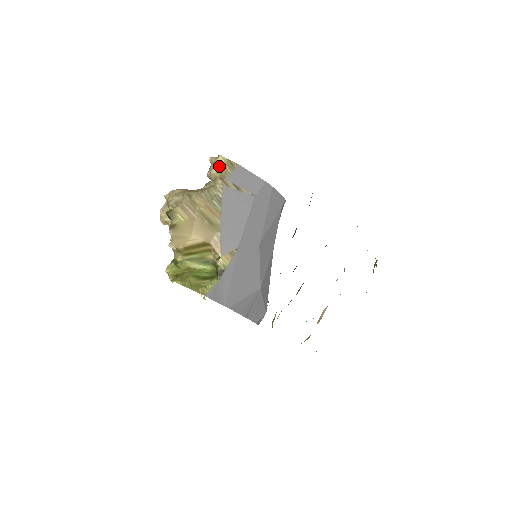
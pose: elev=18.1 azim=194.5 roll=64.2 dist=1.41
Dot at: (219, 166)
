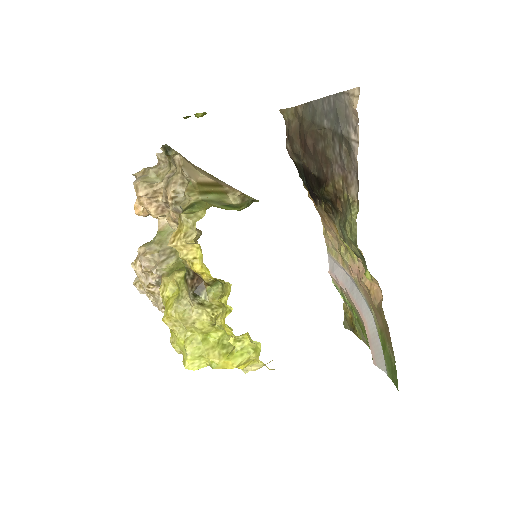
Dot at: occluded
